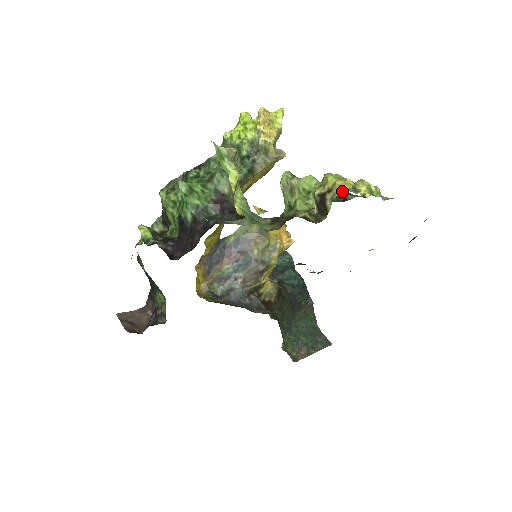
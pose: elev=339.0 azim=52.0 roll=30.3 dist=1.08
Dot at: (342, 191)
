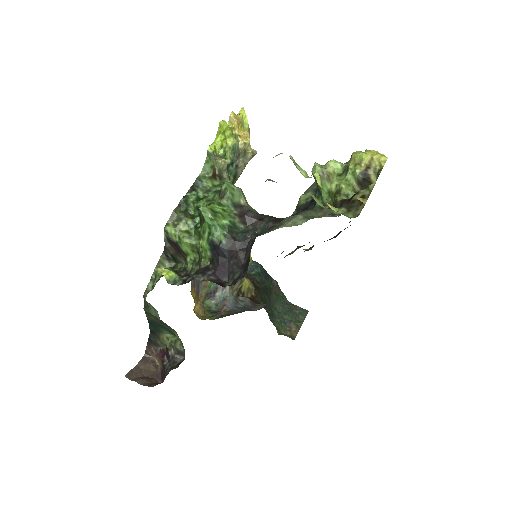
Dot at: (384, 163)
